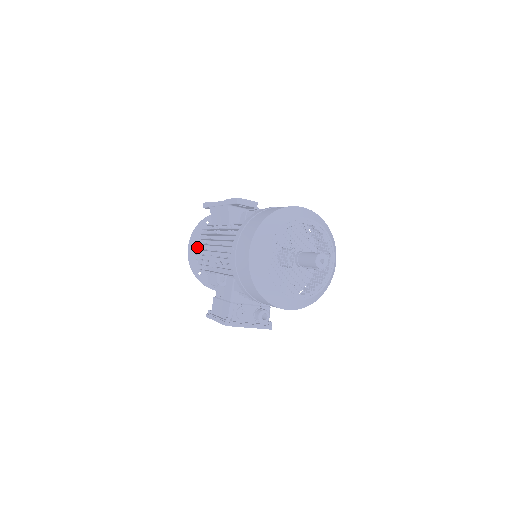
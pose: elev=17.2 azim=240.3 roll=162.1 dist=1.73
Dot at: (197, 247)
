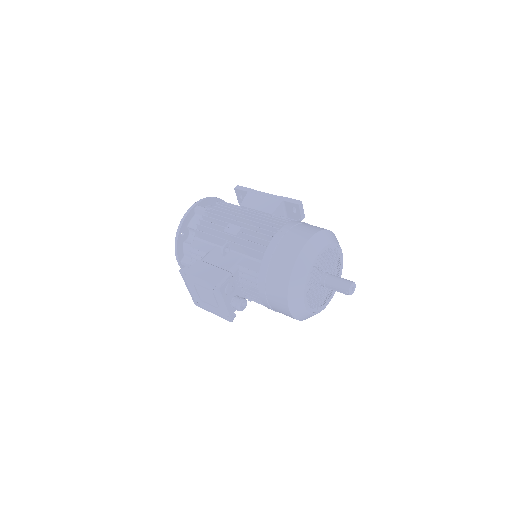
Dot at: (208, 211)
